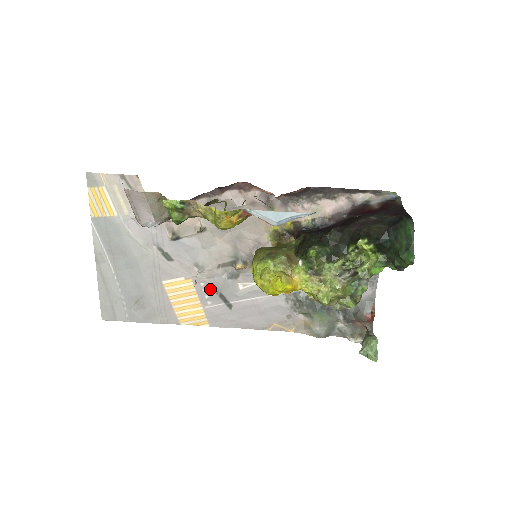
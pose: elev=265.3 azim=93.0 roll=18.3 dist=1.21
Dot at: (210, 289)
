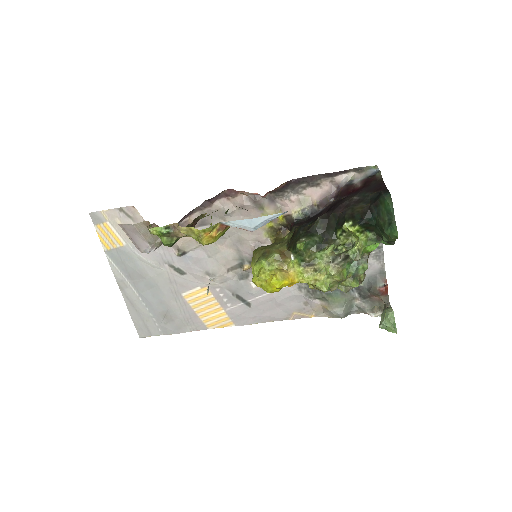
Dot at: (226, 293)
